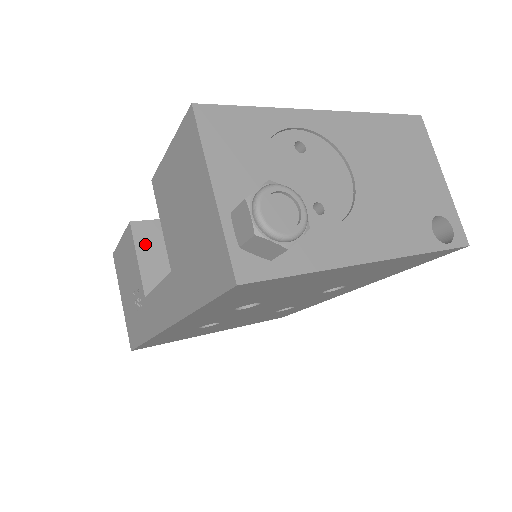
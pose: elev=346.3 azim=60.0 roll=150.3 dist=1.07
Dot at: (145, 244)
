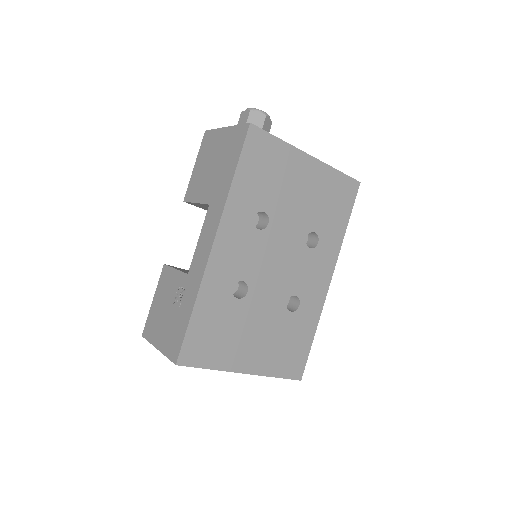
Dot at: occluded
